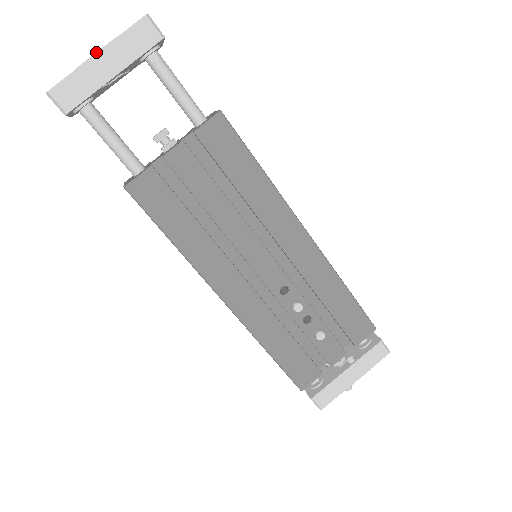
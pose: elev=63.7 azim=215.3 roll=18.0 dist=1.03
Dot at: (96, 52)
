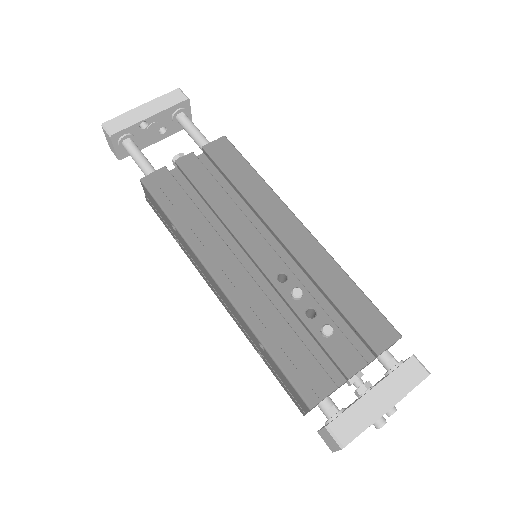
Dot at: (141, 105)
